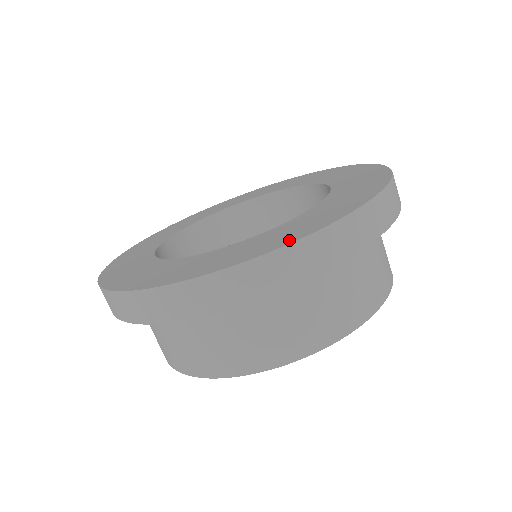
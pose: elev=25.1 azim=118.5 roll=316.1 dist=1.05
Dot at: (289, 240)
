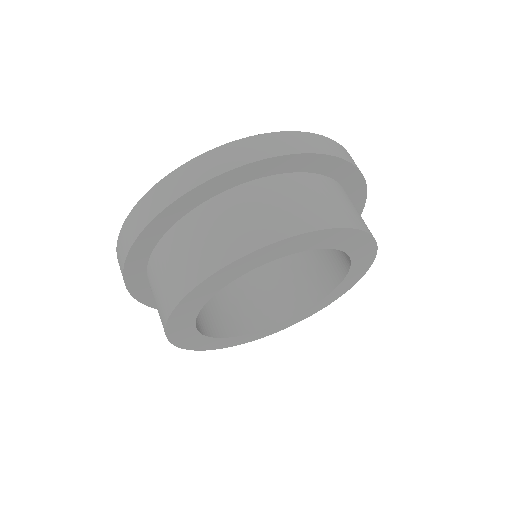
Dot at: occluded
